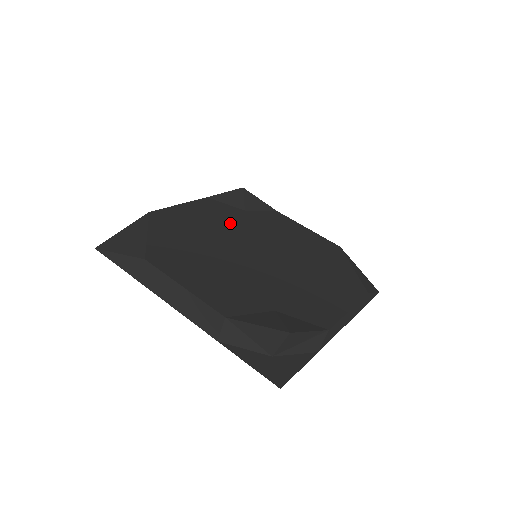
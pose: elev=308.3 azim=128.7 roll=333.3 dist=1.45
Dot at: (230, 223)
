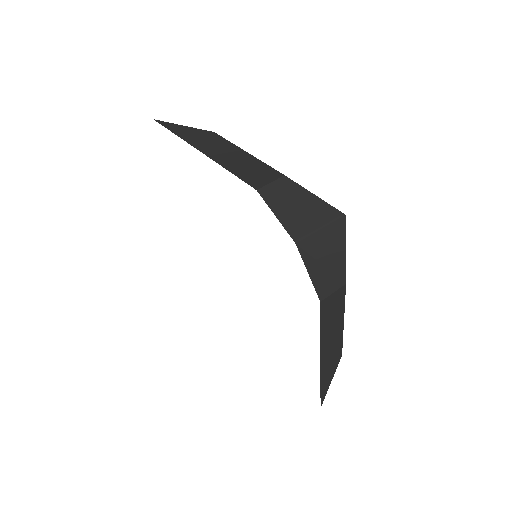
Dot at: occluded
